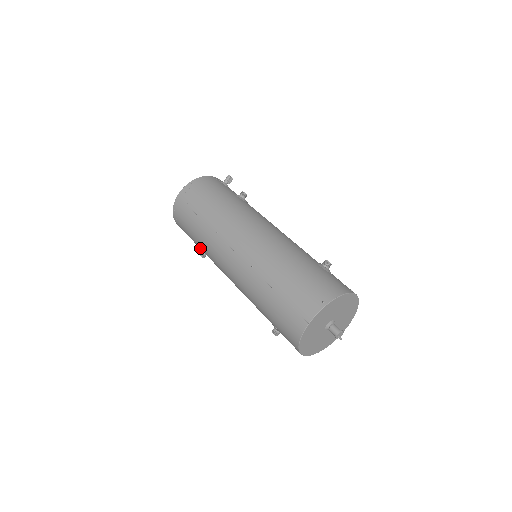
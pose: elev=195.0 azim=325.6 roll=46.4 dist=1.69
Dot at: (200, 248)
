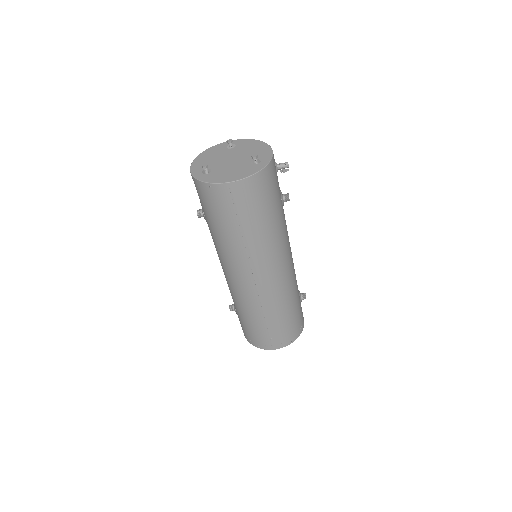
Dot at: (210, 227)
